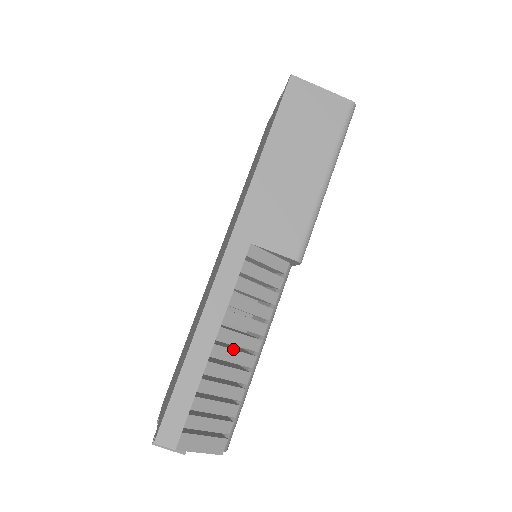
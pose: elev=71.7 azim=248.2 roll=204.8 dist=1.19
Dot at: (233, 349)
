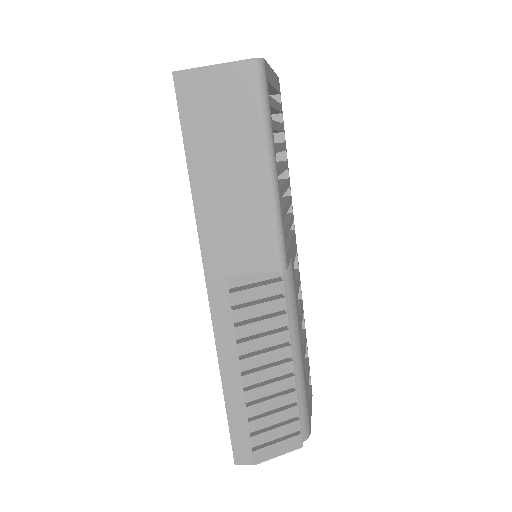
Dot at: (264, 369)
